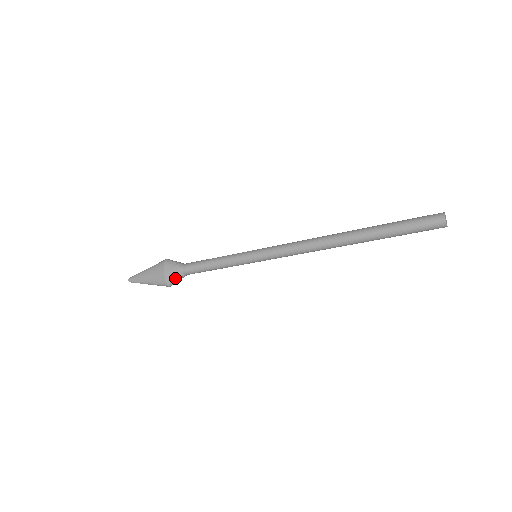
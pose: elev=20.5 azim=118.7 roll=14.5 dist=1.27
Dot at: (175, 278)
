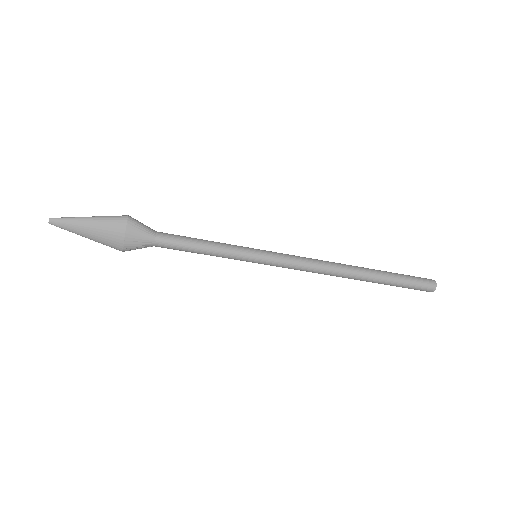
Dot at: (139, 247)
